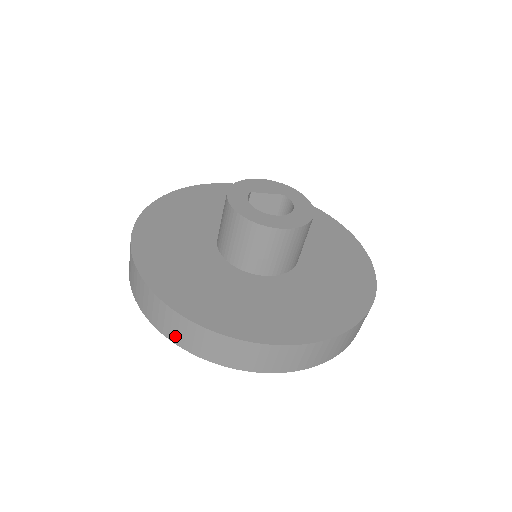
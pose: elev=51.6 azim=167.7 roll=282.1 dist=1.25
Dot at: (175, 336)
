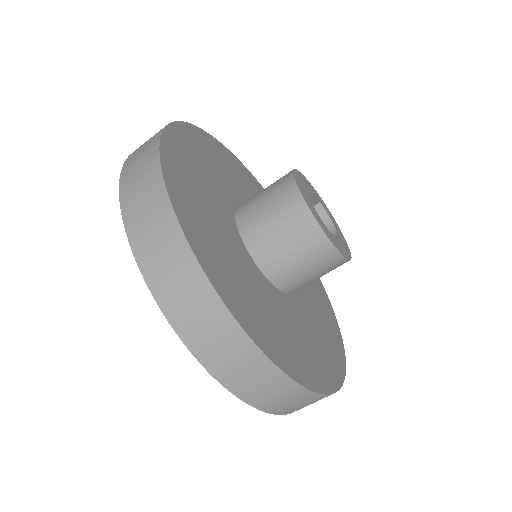
Dot at: (240, 385)
